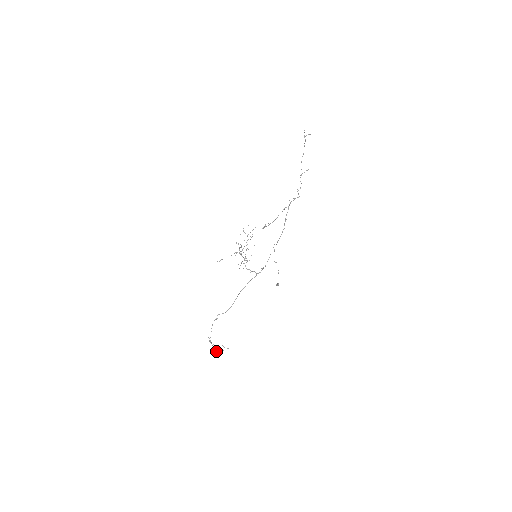
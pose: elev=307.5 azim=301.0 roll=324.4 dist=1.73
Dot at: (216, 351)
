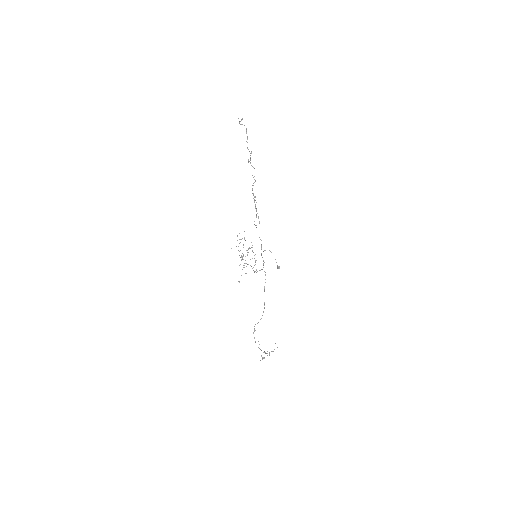
Dot at: occluded
